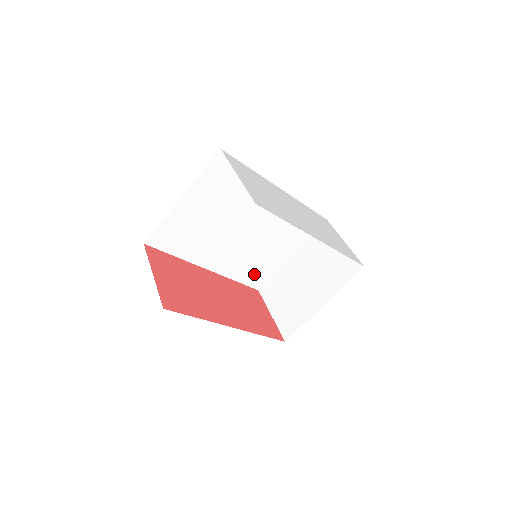
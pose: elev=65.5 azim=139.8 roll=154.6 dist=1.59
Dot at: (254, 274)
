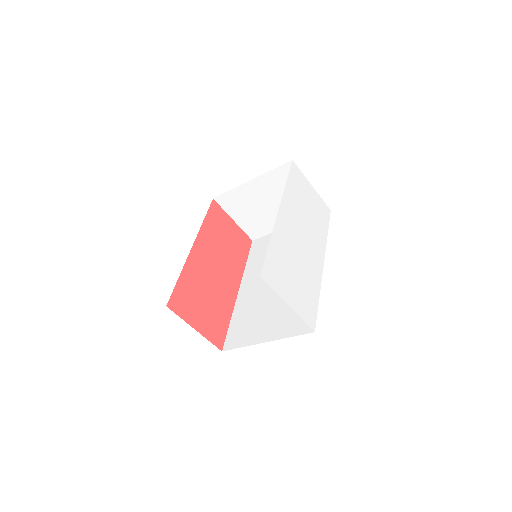
Dot at: occluded
